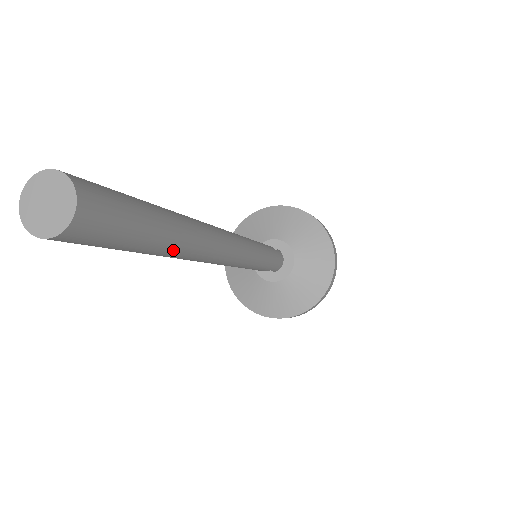
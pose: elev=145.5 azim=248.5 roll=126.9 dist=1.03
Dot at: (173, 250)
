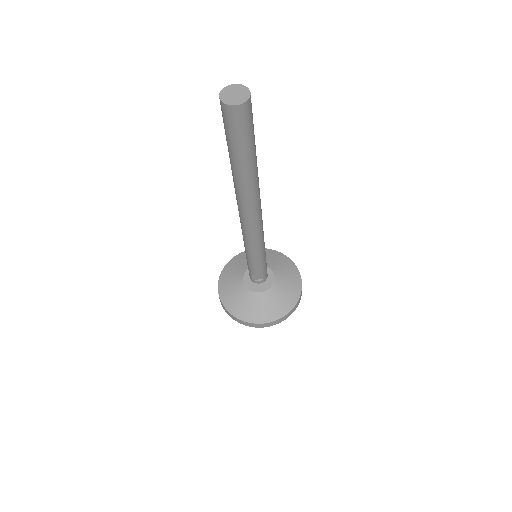
Dot at: (254, 170)
